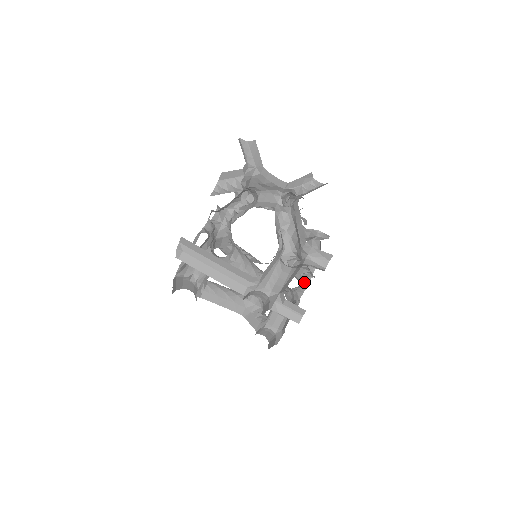
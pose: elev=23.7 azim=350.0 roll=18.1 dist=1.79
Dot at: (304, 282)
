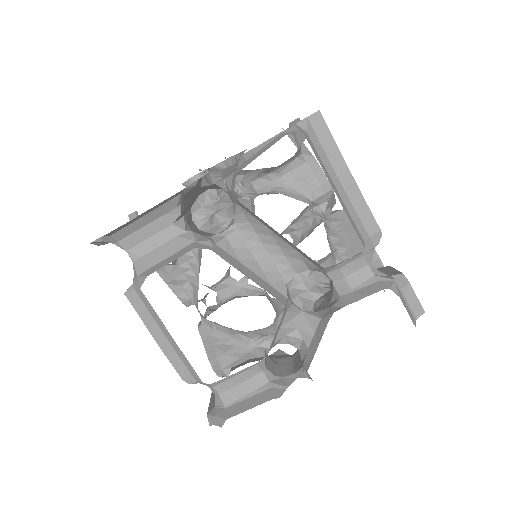
Dot at: occluded
